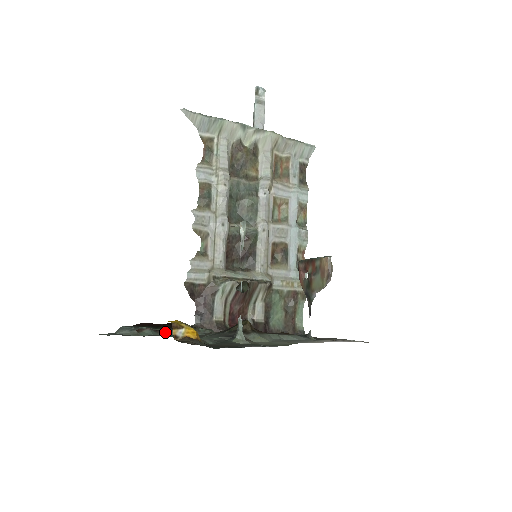
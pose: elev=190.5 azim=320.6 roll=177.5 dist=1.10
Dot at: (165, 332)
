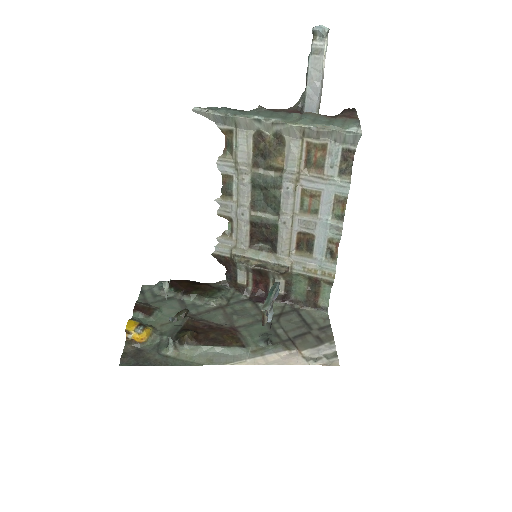
Dot at: (149, 316)
